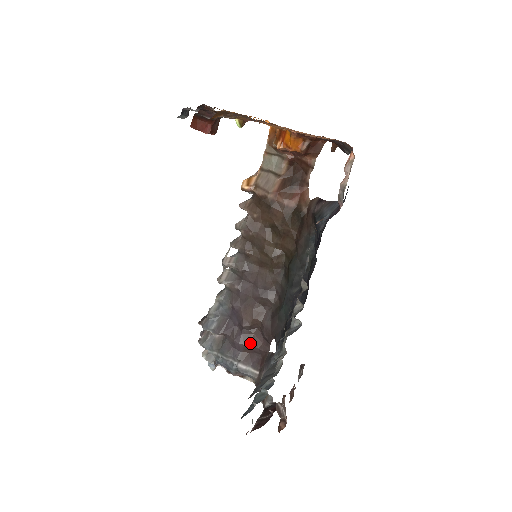
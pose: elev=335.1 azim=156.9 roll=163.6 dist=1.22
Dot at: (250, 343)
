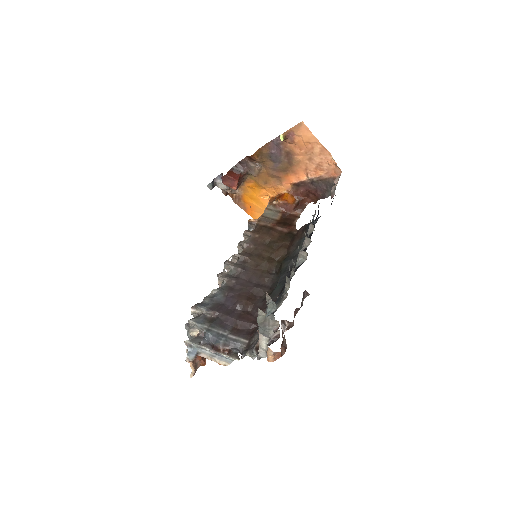
Dot at: (242, 319)
